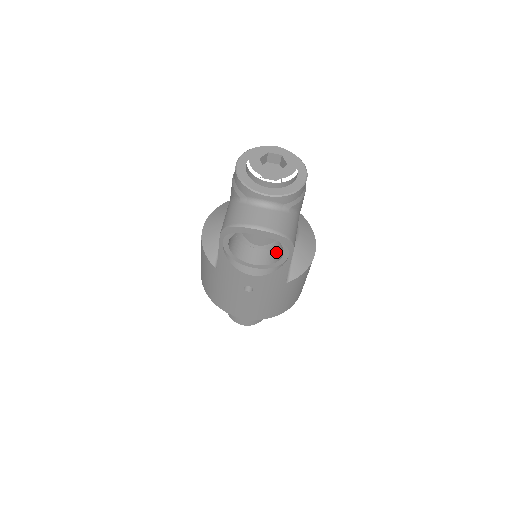
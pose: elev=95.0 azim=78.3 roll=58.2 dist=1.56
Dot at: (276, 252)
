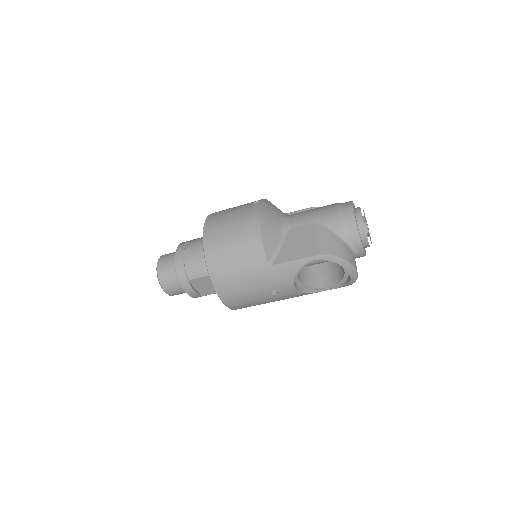
Dot at: (312, 278)
